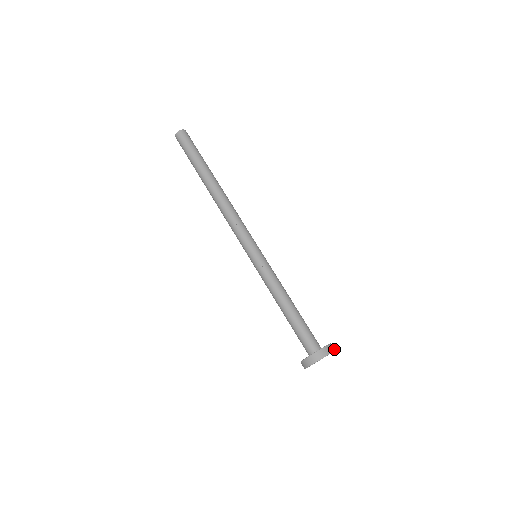
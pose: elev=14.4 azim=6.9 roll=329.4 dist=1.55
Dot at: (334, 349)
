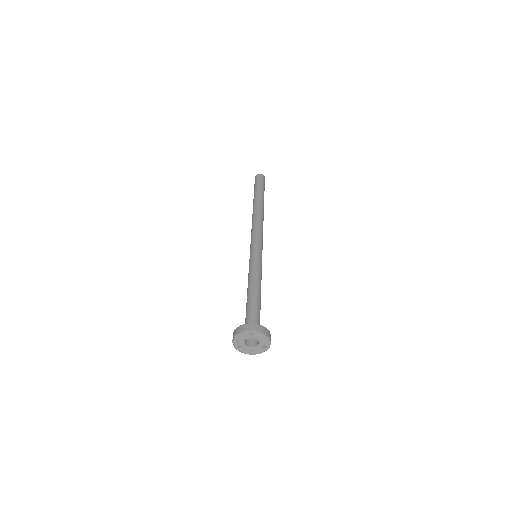
Dot at: (255, 329)
